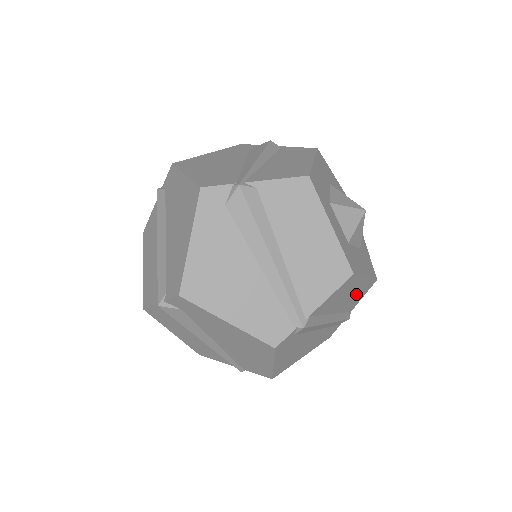
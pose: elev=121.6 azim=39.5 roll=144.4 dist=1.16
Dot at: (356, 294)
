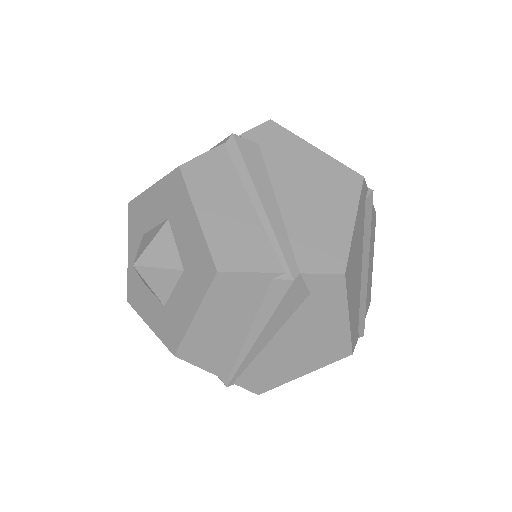
Dot at: (368, 281)
